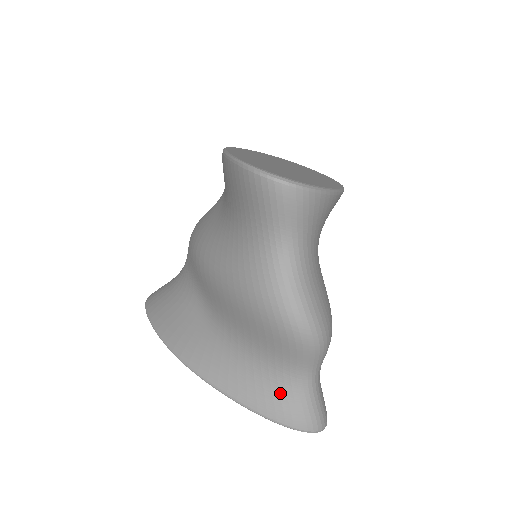
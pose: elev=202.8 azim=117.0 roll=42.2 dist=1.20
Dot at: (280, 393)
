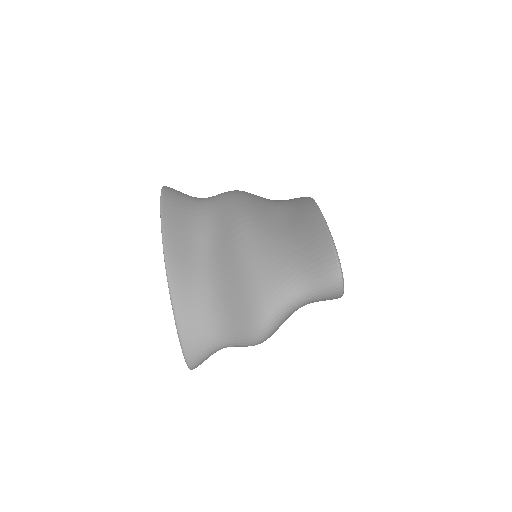
Dot at: (202, 337)
